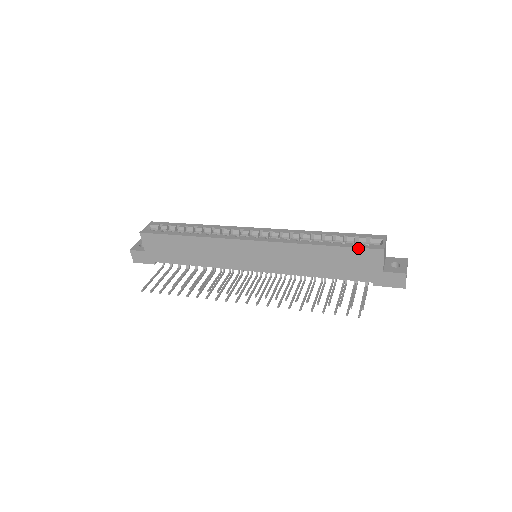
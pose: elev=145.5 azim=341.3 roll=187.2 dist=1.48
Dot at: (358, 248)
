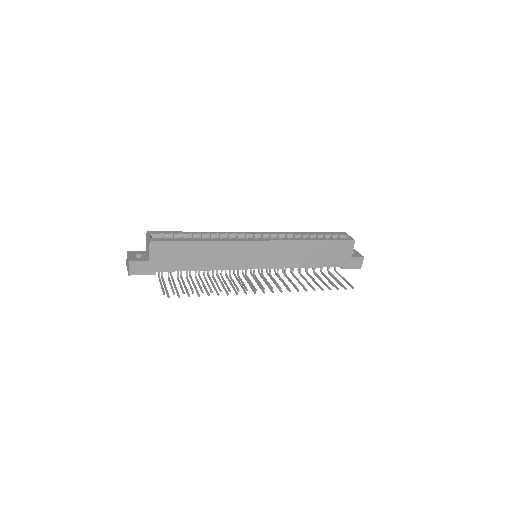
Dot at: (340, 241)
